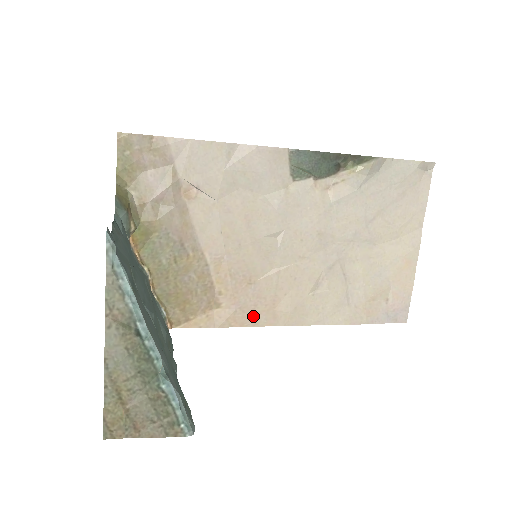
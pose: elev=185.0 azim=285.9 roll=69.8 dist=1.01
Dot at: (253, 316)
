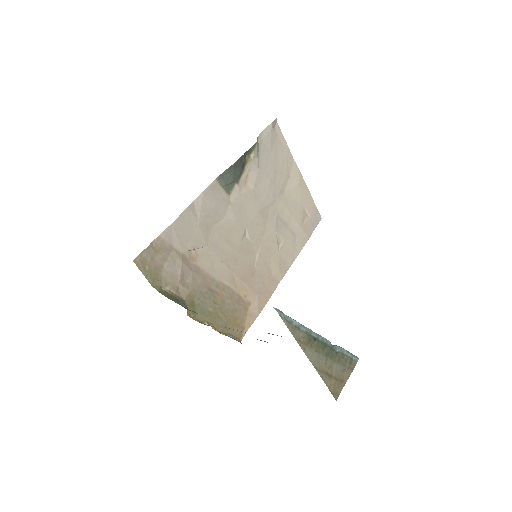
Dot at: (267, 291)
